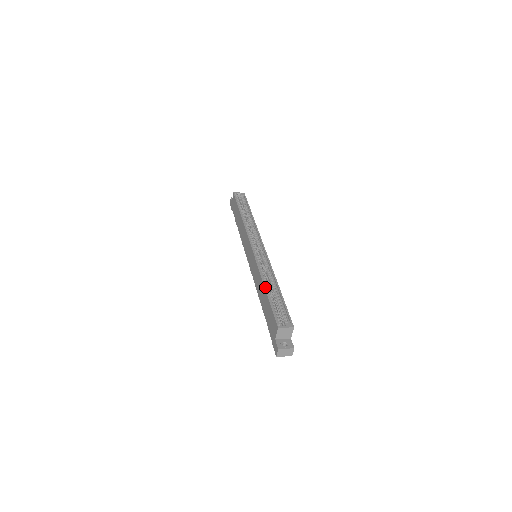
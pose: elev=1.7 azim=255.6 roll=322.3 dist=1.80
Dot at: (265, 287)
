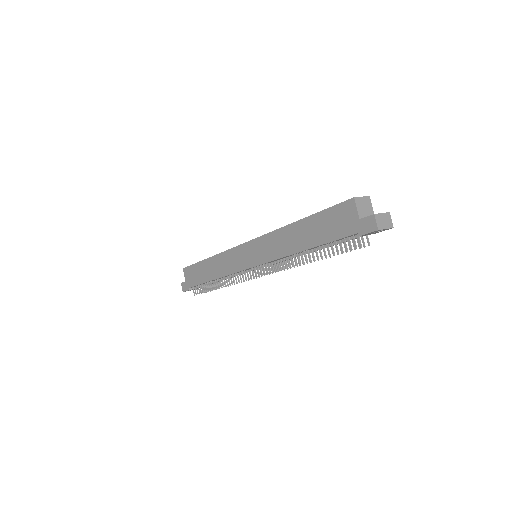
Dot at: (298, 220)
